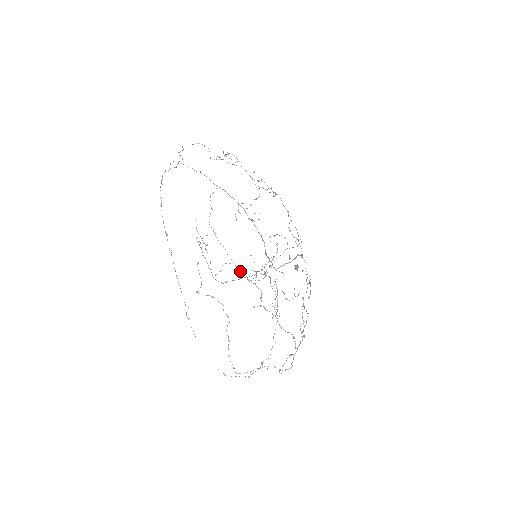
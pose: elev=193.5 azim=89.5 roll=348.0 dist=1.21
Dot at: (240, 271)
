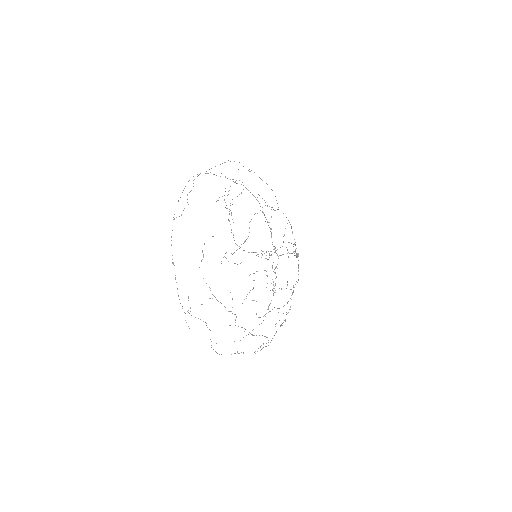
Dot at: occluded
